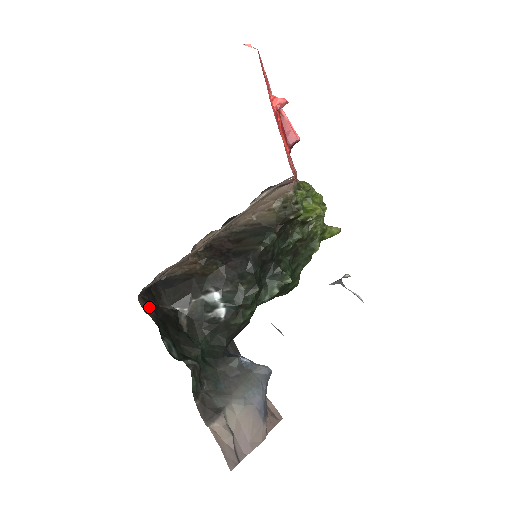
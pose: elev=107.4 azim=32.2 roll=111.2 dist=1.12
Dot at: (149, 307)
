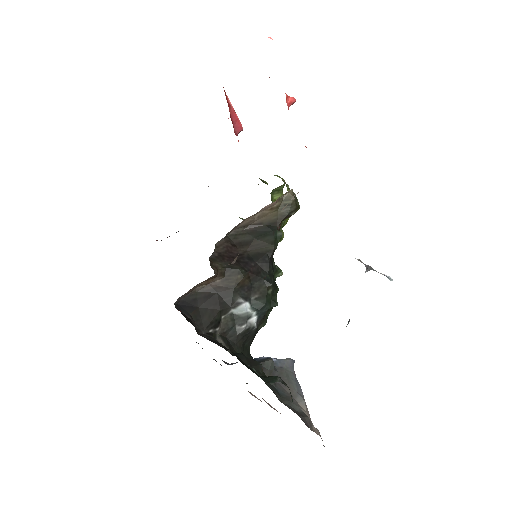
Dot at: occluded
